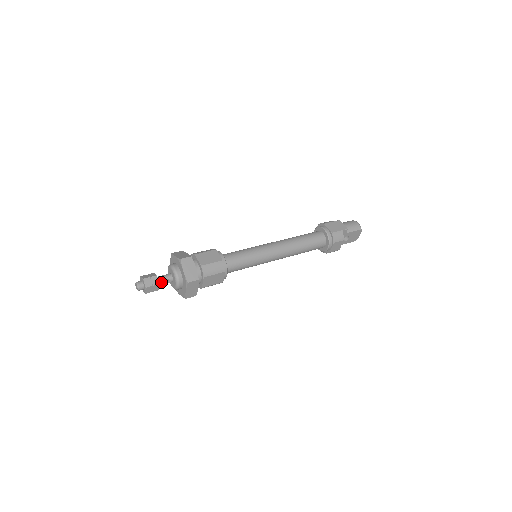
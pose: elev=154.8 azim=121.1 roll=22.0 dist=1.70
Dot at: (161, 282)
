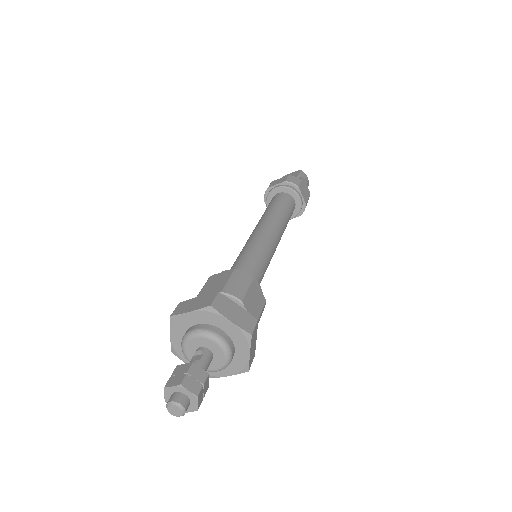
Dot at: occluded
